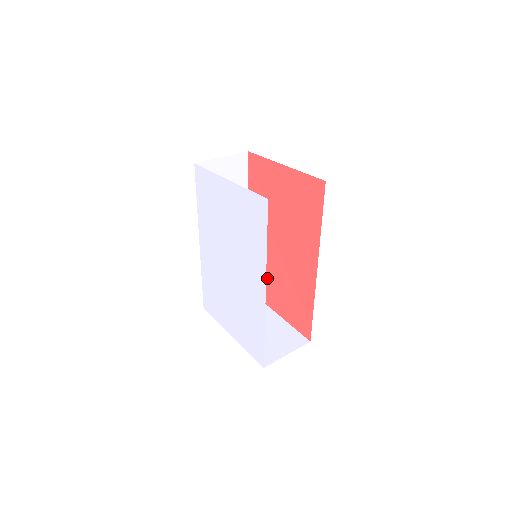
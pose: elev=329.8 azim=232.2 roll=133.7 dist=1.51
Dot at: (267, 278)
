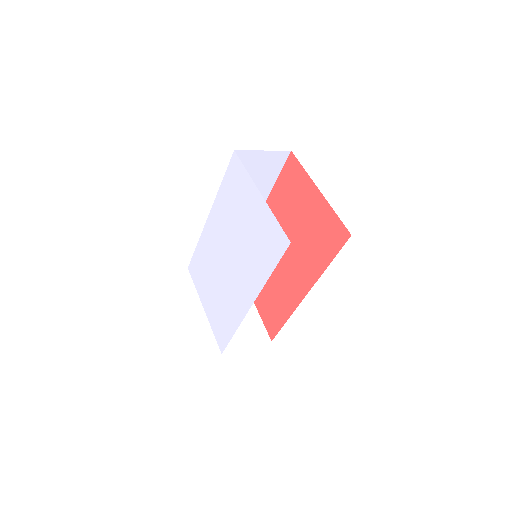
Dot at: occluded
